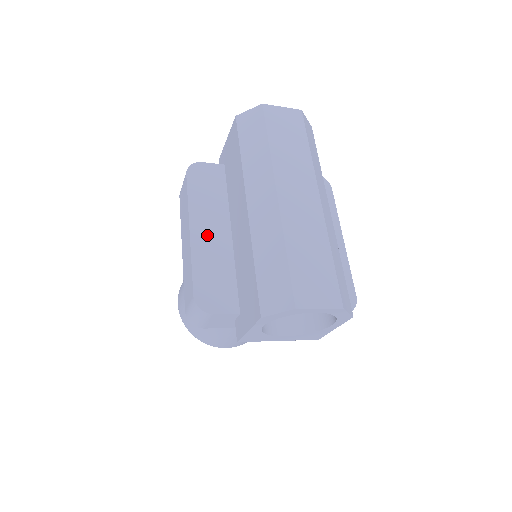
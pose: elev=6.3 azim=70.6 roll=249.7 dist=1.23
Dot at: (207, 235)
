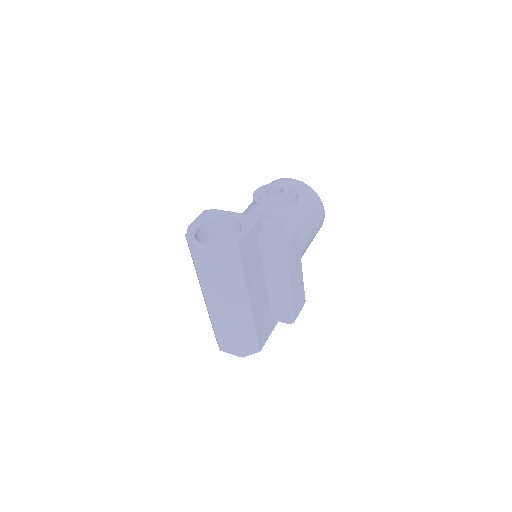
Dot at: occluded
